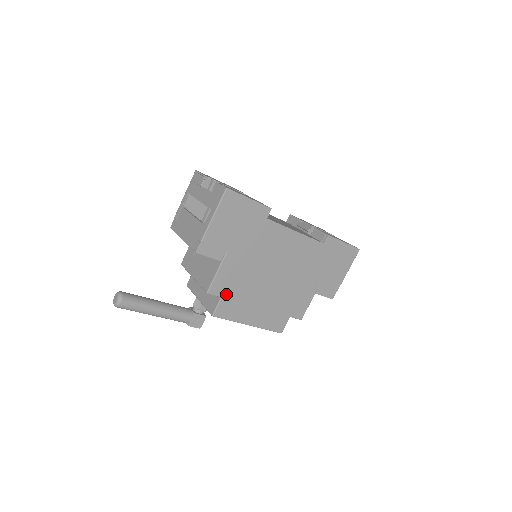
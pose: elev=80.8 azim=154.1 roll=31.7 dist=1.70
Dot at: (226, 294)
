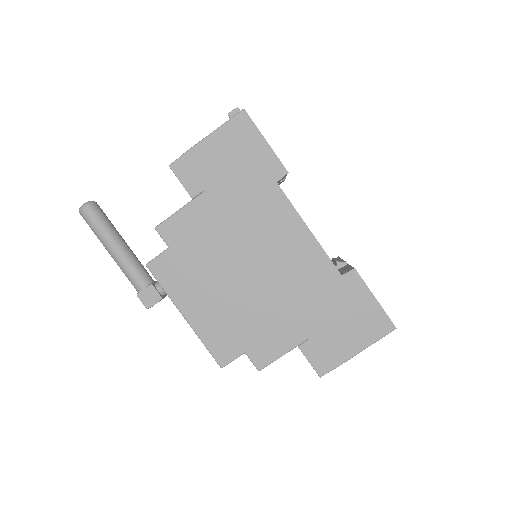
Dot at: (177, 248)
